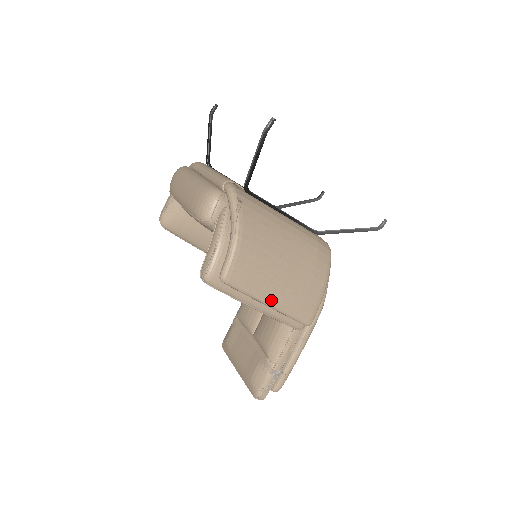
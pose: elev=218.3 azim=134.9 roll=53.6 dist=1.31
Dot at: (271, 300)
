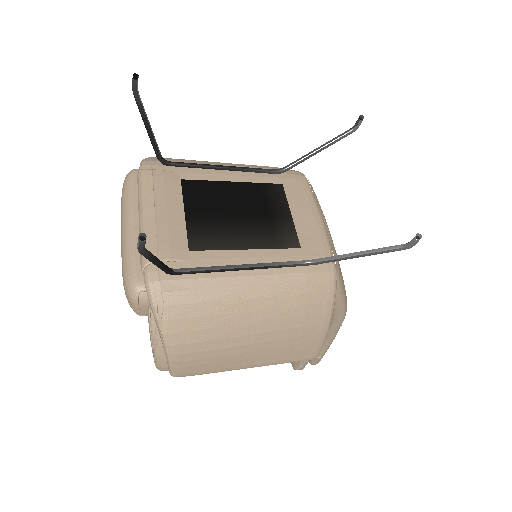
Dot at: (247, 366)
